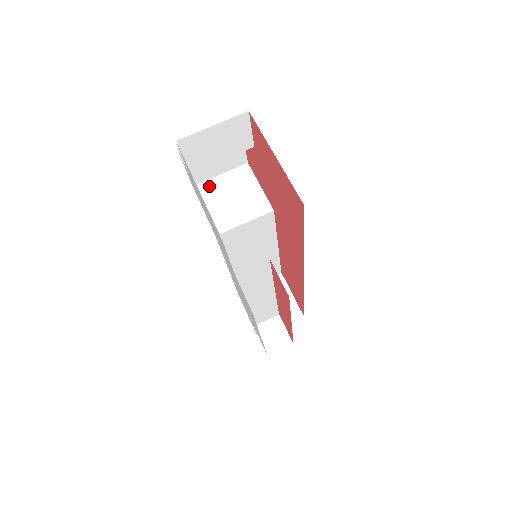
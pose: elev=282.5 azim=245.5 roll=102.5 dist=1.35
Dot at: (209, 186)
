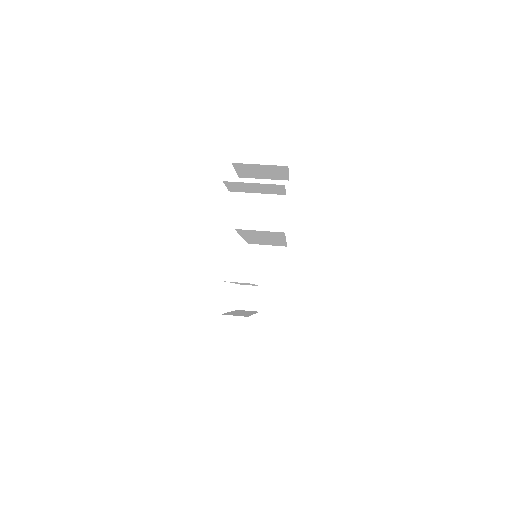
Dot at: occluded
